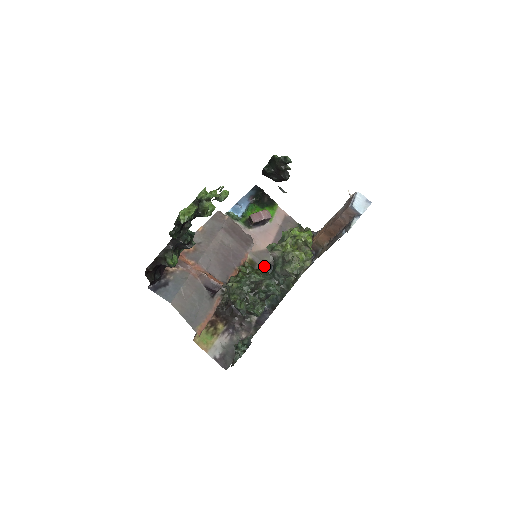
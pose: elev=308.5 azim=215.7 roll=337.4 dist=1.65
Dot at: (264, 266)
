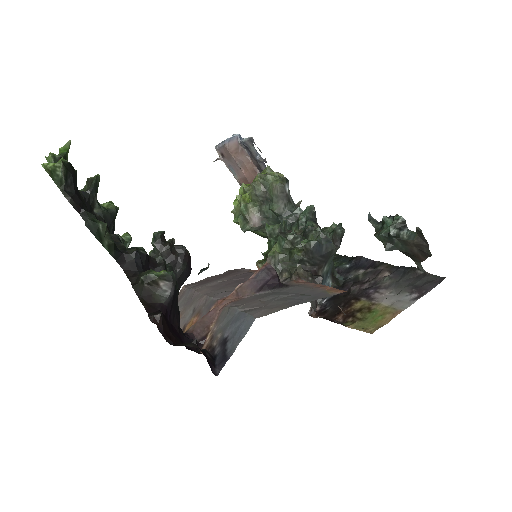
Dot at: occluded
